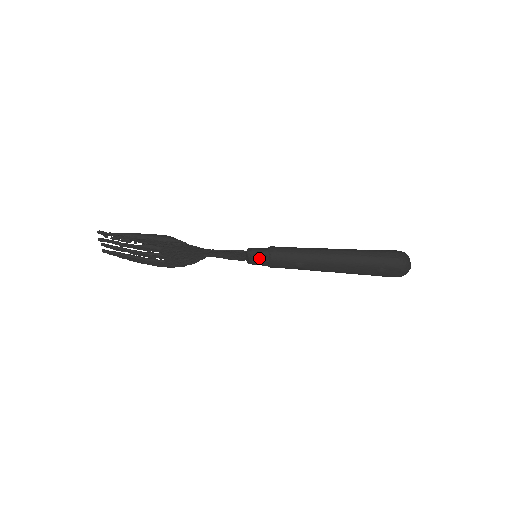
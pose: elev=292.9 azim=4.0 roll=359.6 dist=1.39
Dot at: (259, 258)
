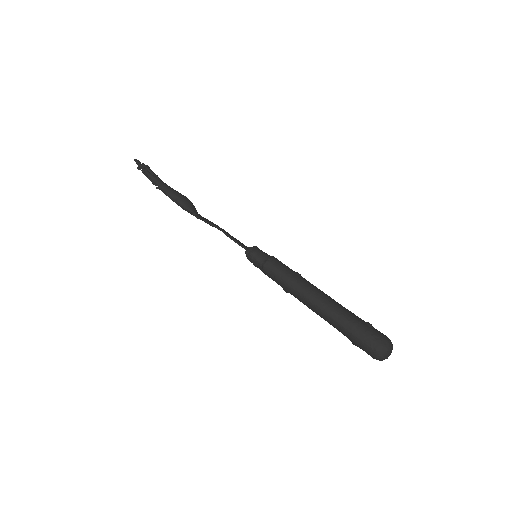
Dot at: (254, 263)
